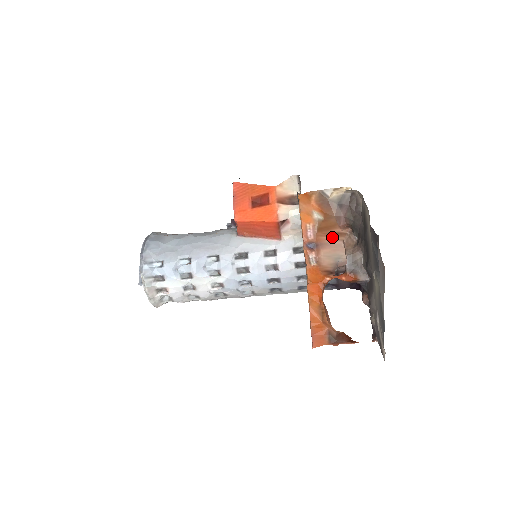
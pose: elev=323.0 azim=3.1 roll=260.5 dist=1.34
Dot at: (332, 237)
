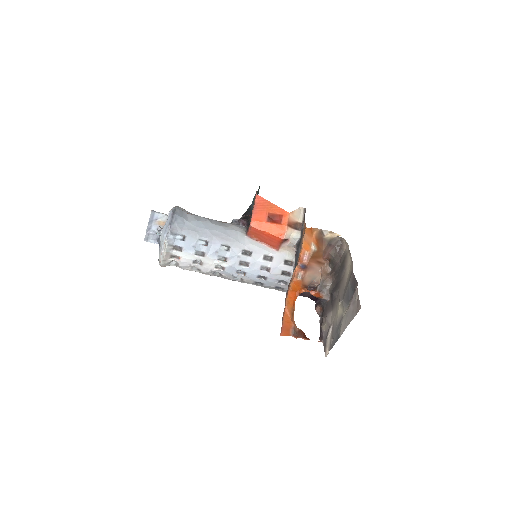
Dot at: (316, 264)
